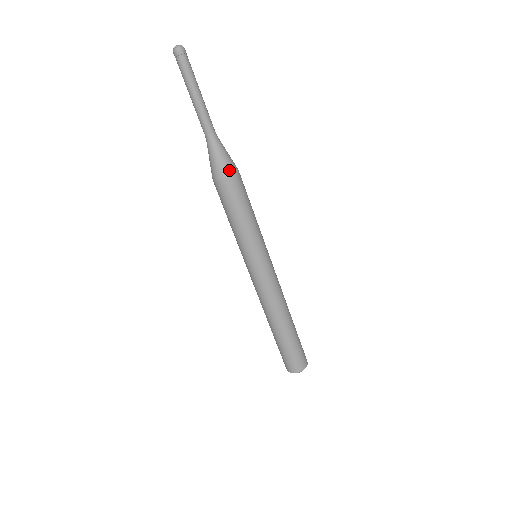
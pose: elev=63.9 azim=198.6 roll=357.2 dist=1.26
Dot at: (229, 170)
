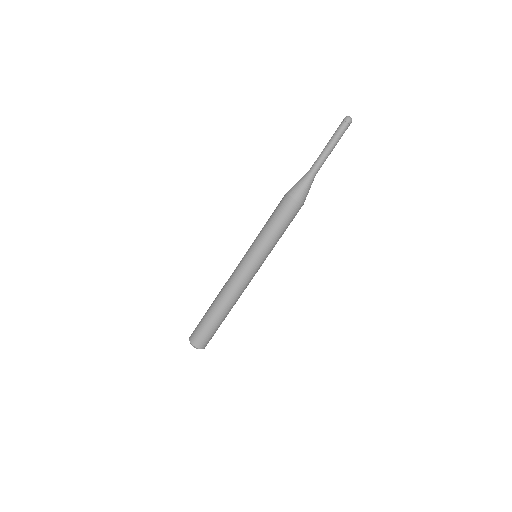
Dot at: (302, 199)
